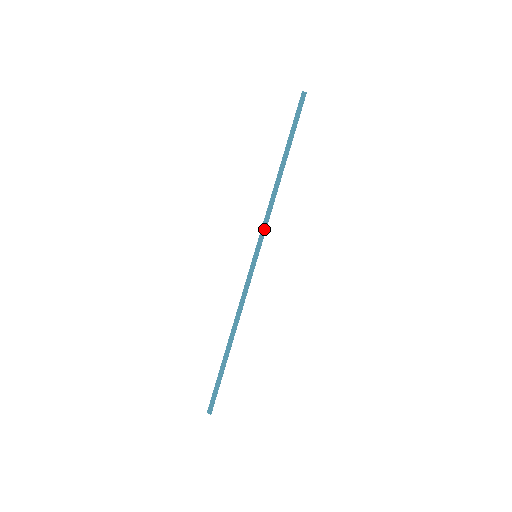
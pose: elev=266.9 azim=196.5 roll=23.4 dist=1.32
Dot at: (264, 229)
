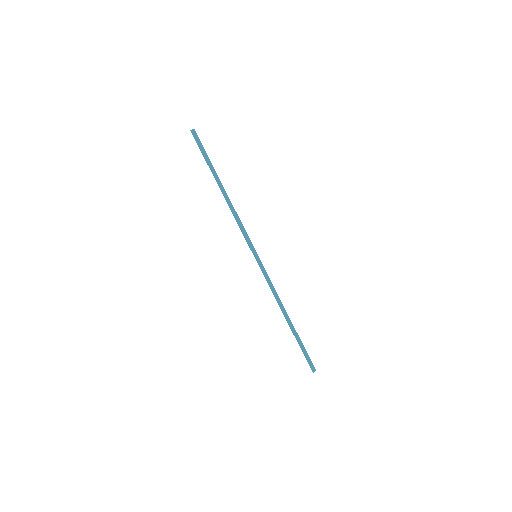
Dot at: (246, 235)
